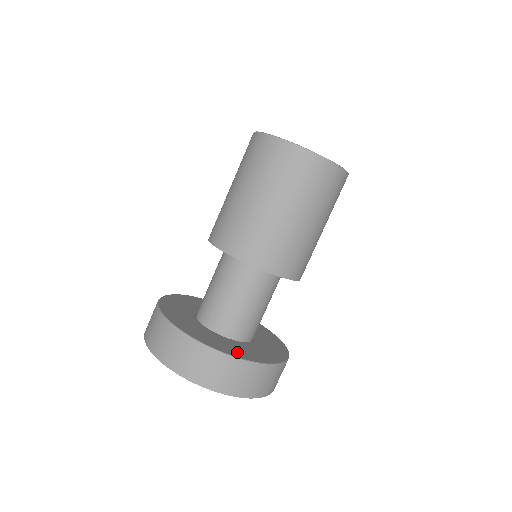
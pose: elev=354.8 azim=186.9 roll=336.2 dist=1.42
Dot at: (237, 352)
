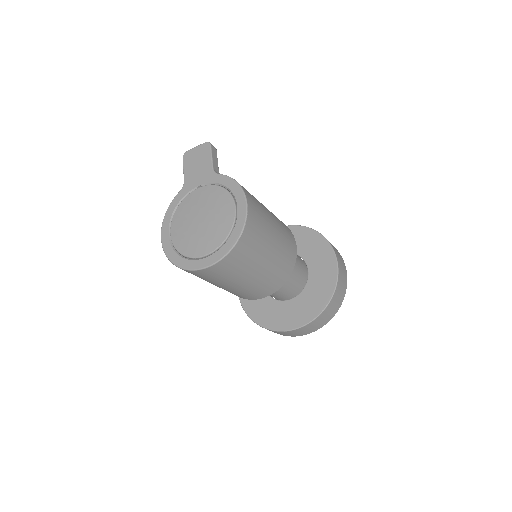
Dot at: (309, 312)
